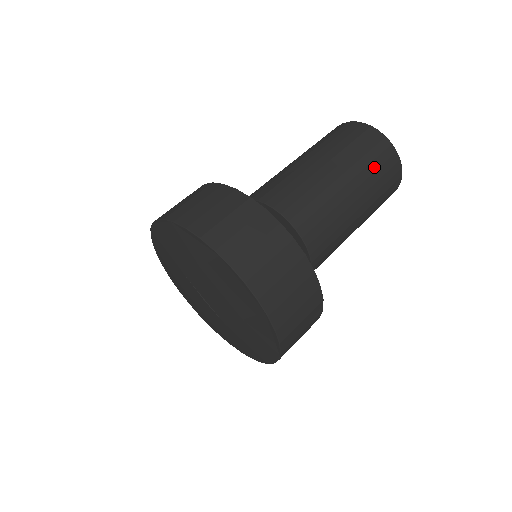
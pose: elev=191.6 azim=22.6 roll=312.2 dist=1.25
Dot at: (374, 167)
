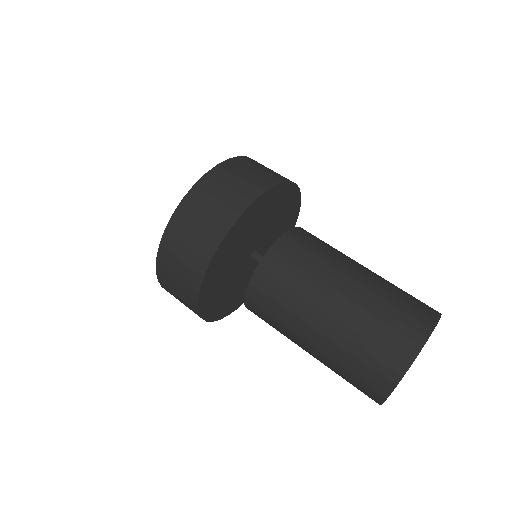
Dot at: (350, 369)
